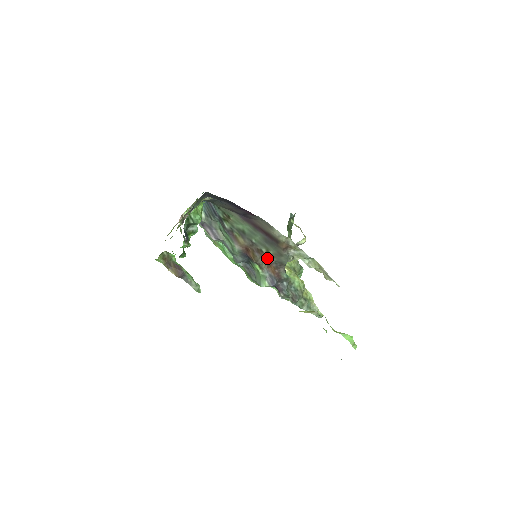
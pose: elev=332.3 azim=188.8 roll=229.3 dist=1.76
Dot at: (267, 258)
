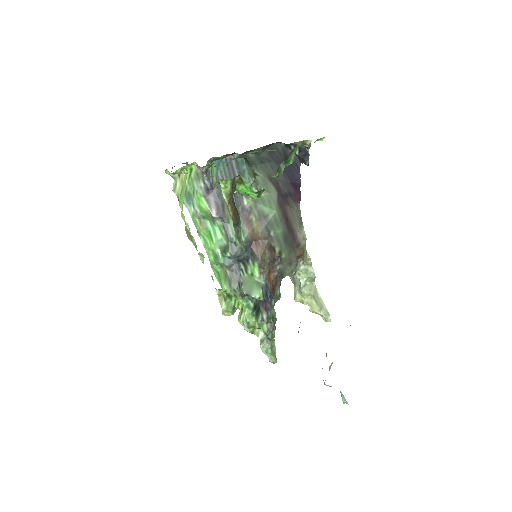
Dot at: (274, 261)
